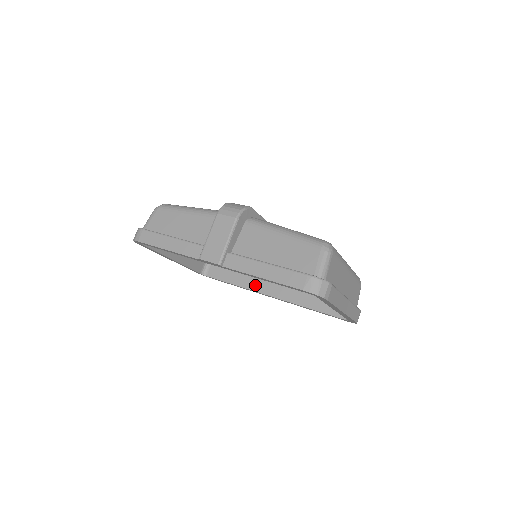
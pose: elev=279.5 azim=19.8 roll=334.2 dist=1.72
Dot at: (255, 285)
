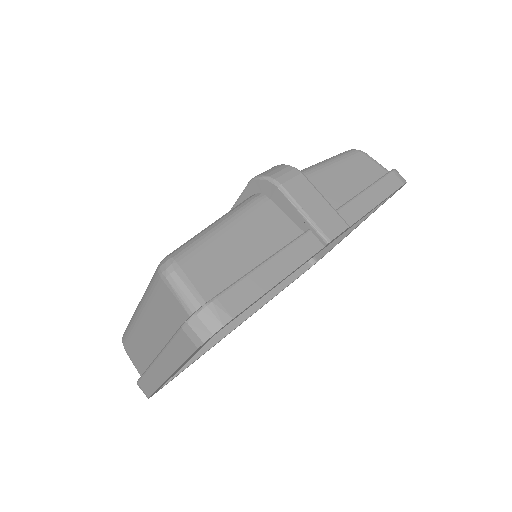
Dot at: occluded
